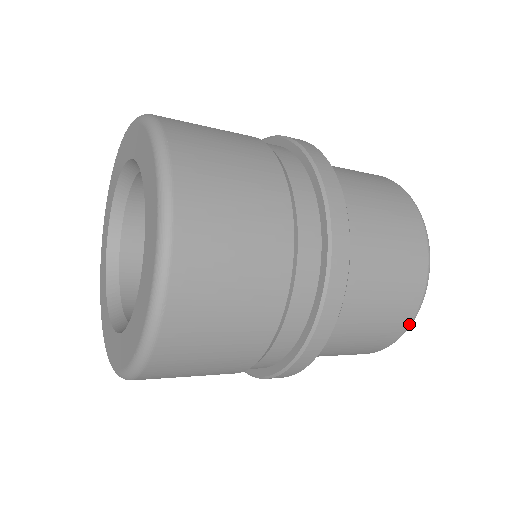
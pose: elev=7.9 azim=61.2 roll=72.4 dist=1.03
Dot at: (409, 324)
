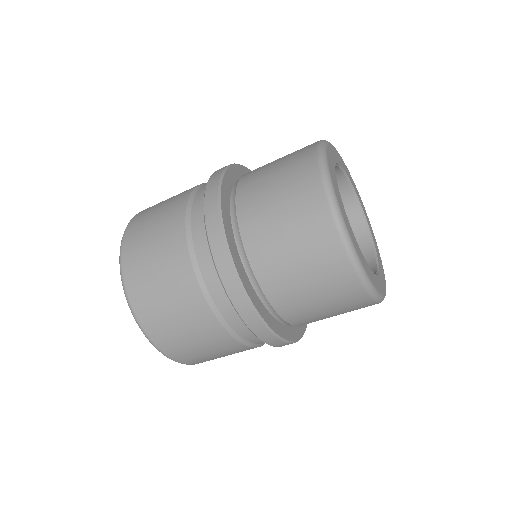
Dot at: (319, 170)
